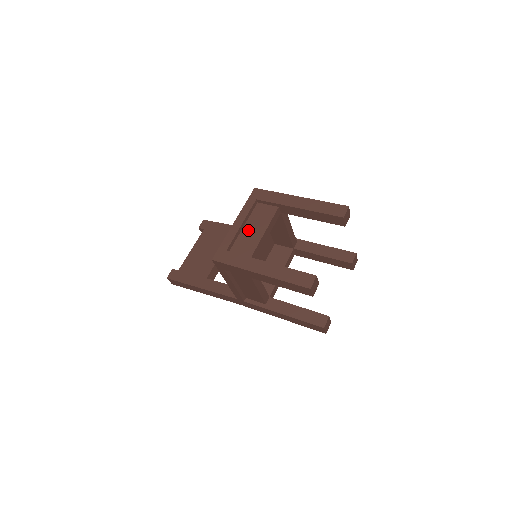
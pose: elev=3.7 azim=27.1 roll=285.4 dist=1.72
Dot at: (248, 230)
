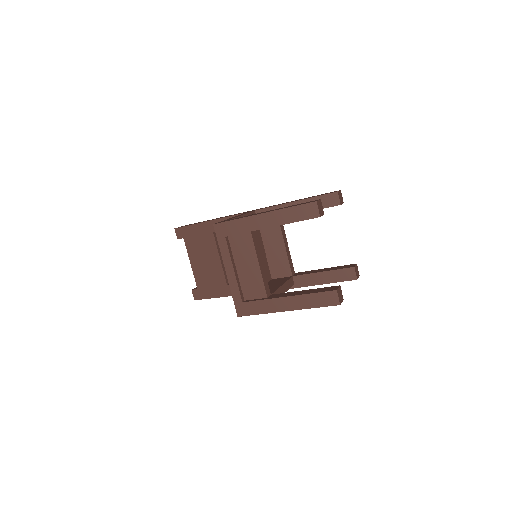
Dot at: (243, 270)
